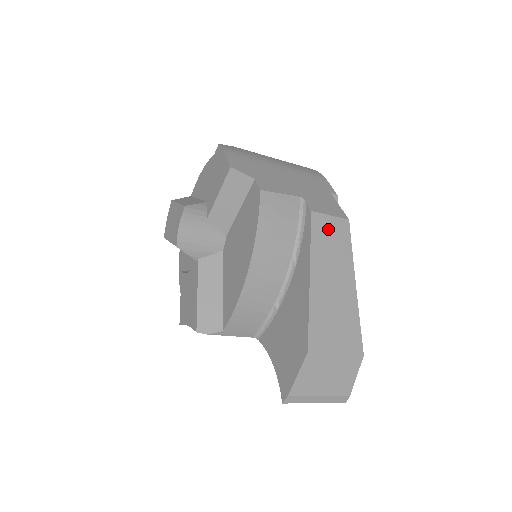
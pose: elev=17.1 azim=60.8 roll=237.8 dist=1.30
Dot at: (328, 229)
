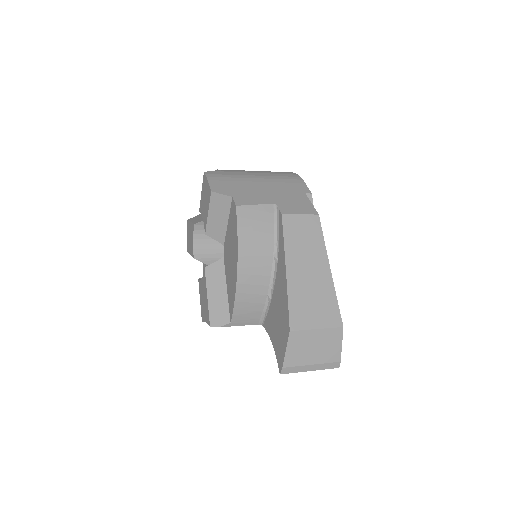
Dot at: (299, 226)
